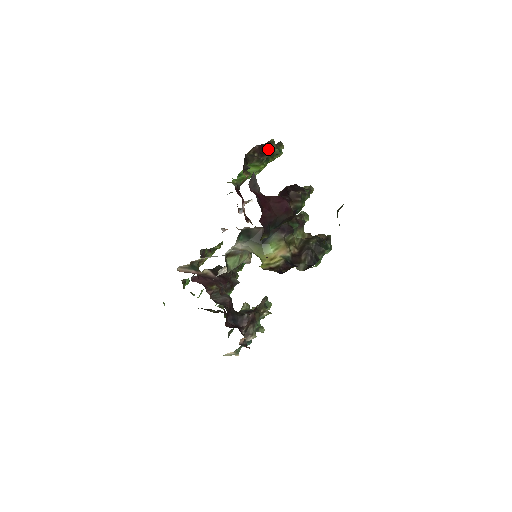
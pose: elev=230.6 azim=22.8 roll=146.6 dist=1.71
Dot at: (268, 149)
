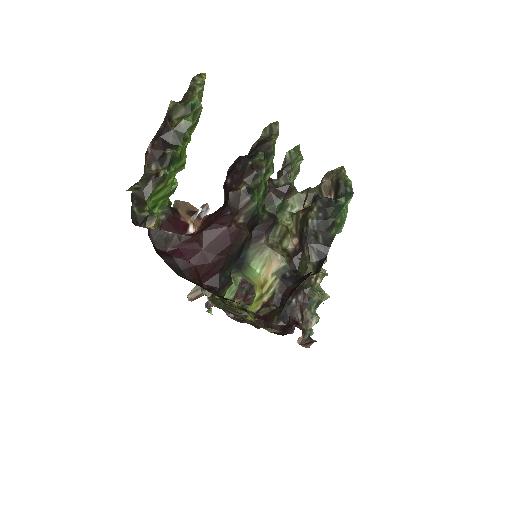
Dot at: (169, 133)
